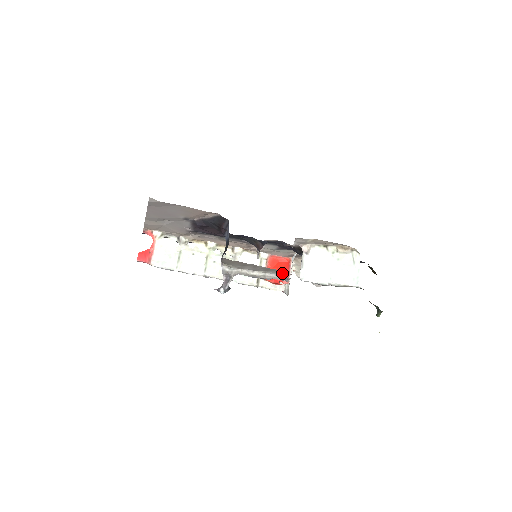
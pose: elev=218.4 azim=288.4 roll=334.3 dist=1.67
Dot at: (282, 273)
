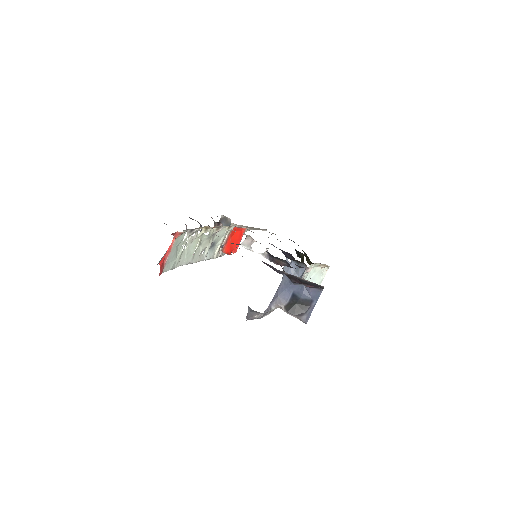
Dot at: occluded
